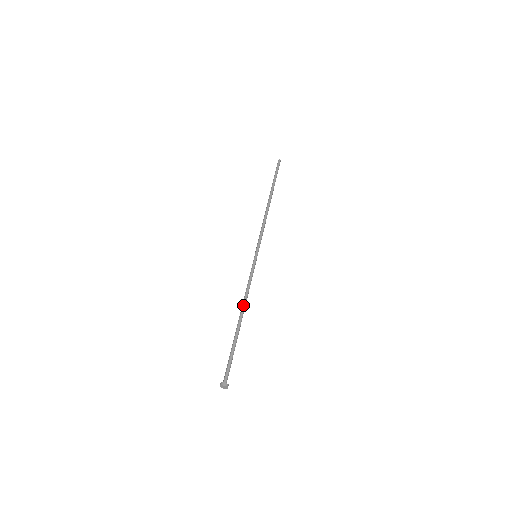
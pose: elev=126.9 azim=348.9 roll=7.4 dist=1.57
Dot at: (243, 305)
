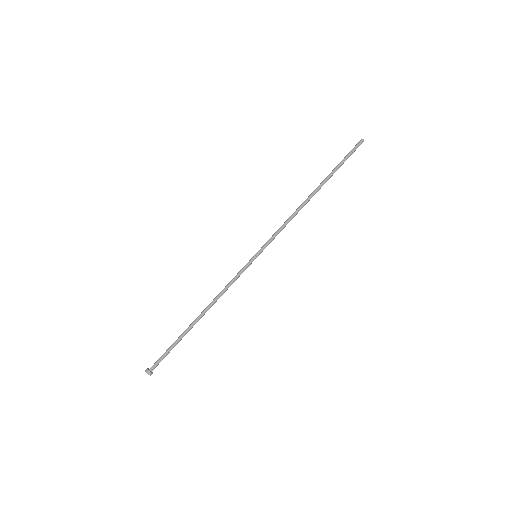
Dot at: (209, 304)
